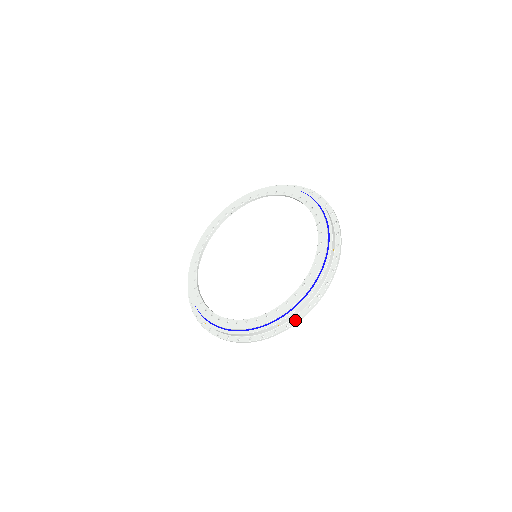
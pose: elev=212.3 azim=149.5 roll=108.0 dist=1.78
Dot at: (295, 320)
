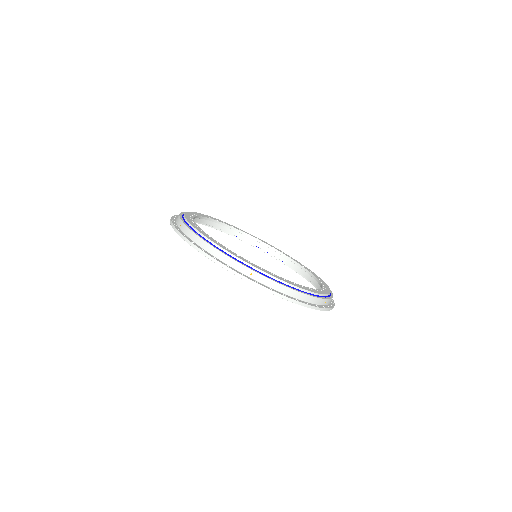
Dot at: (266, 286)
